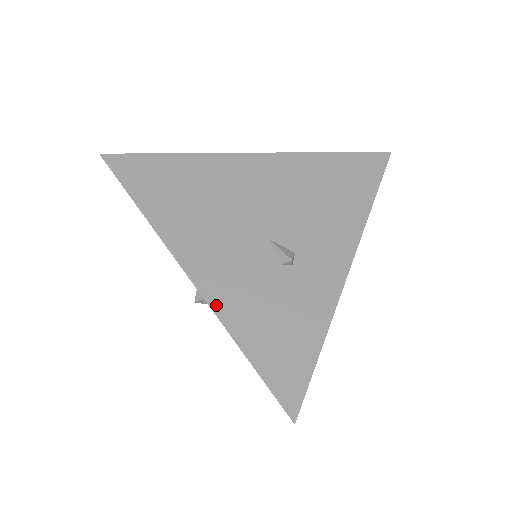
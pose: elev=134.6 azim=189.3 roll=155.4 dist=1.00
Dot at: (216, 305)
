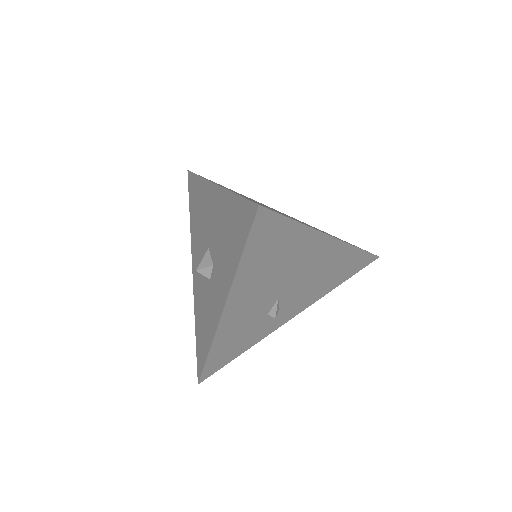
Dot at: (219, 333)
